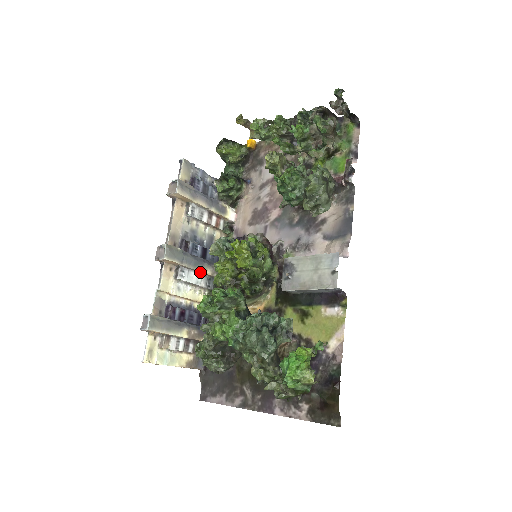
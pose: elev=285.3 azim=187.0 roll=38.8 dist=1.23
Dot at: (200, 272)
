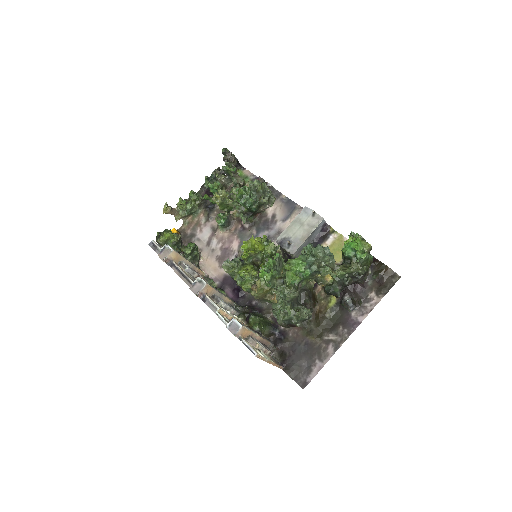
Dot at: (225, 300)
